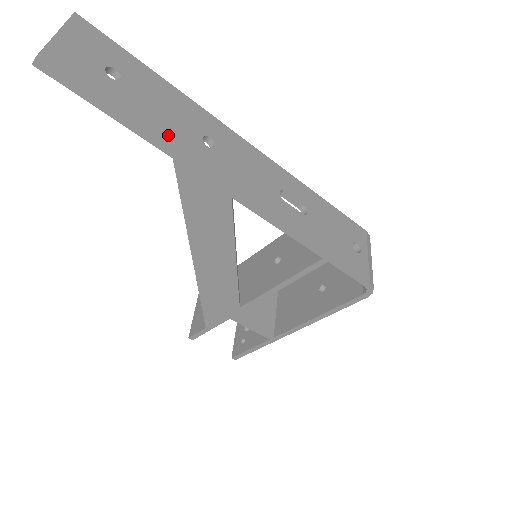
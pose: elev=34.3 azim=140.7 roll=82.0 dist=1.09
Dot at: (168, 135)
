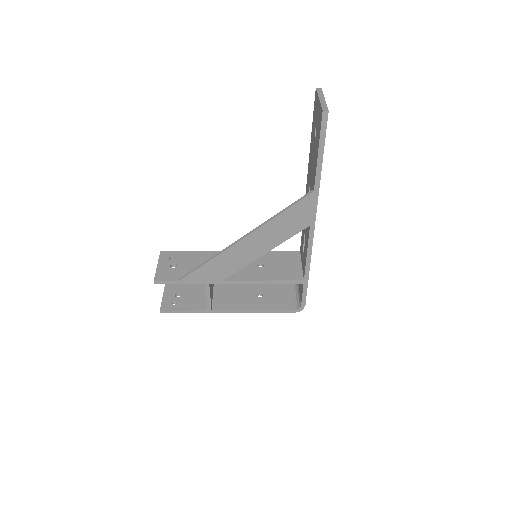
Dot at: occluded
